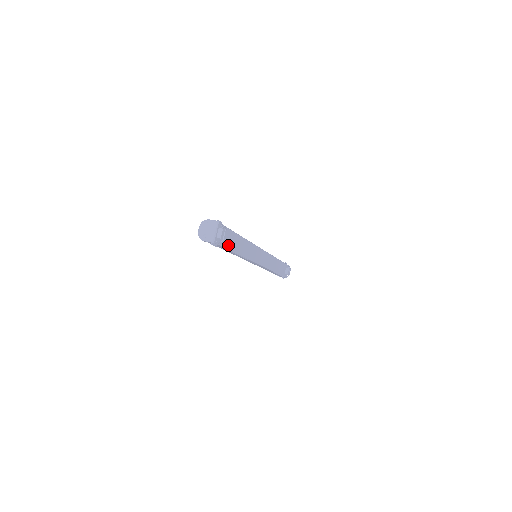
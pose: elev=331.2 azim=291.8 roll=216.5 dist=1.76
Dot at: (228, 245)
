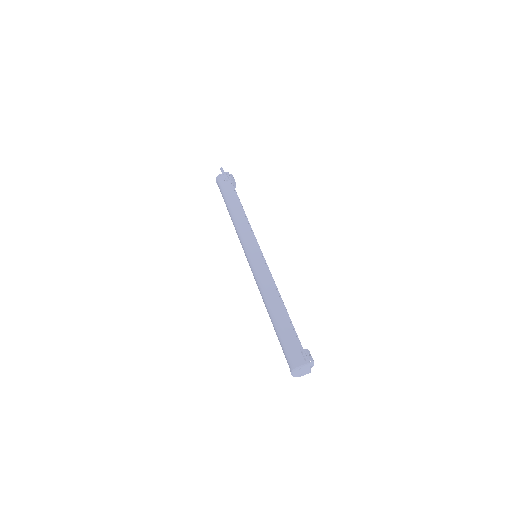
Dot at: occluded
